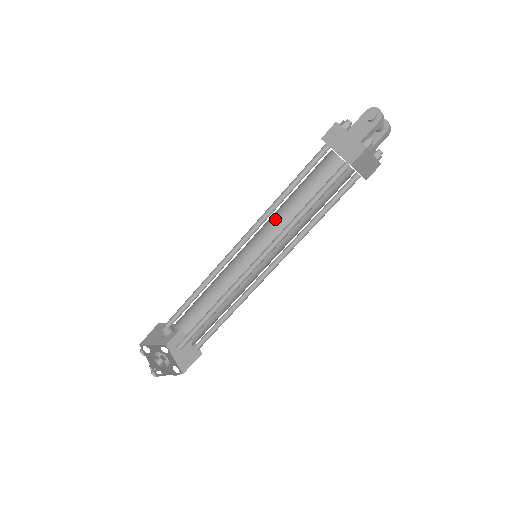
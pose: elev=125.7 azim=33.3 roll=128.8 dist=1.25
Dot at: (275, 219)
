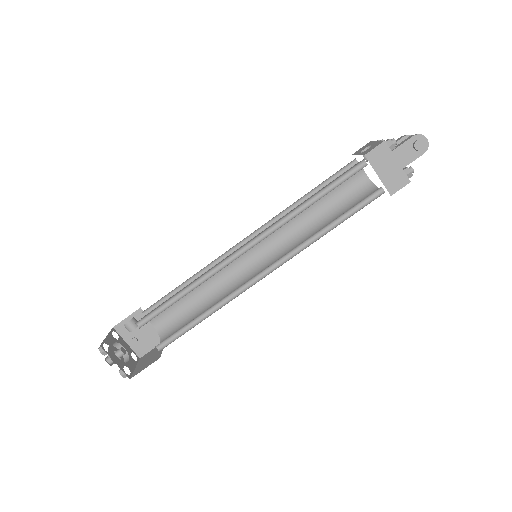
Dot at: occluded
